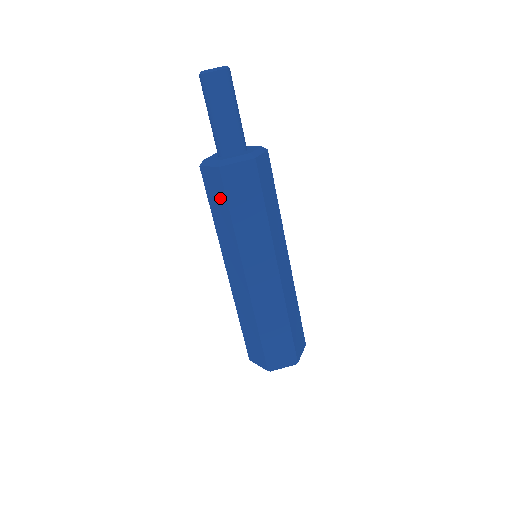
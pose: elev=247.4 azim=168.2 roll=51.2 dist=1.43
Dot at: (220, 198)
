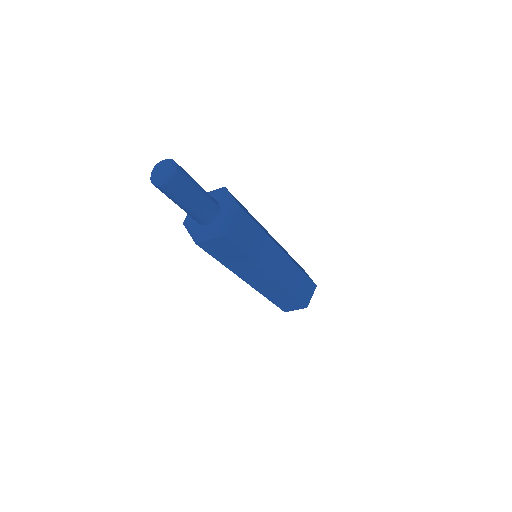
Dot at: (230, 251)
